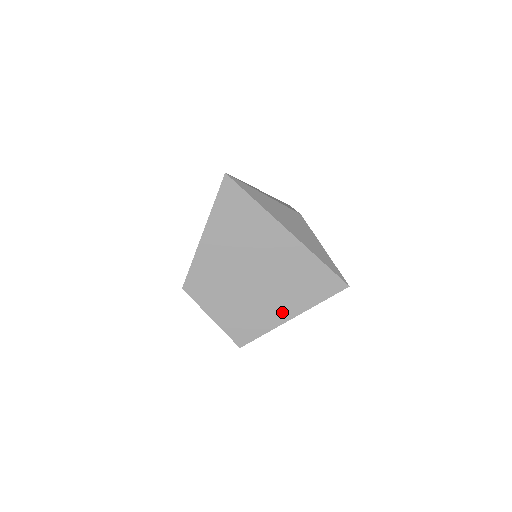
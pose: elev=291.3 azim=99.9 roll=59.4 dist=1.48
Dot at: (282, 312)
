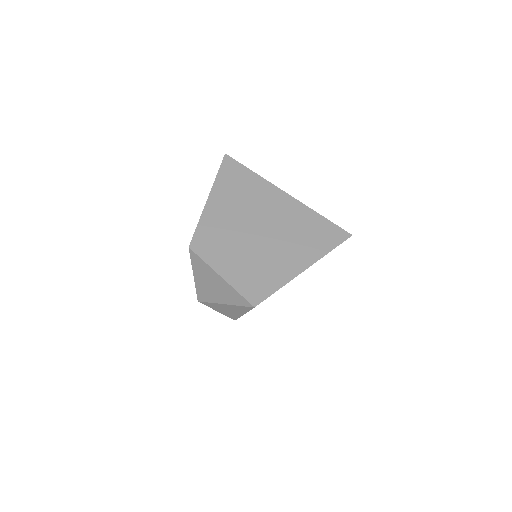
Dot at: (293, 264)
